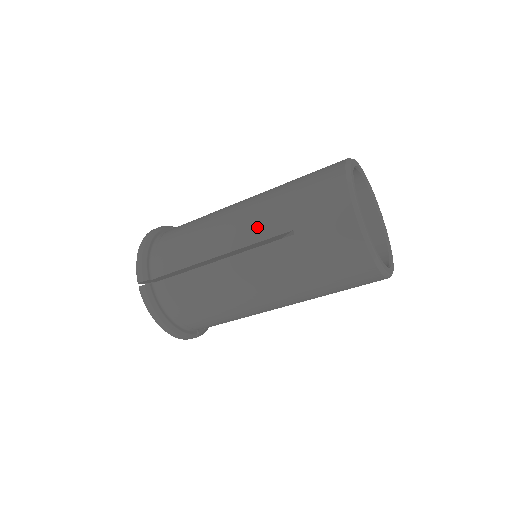
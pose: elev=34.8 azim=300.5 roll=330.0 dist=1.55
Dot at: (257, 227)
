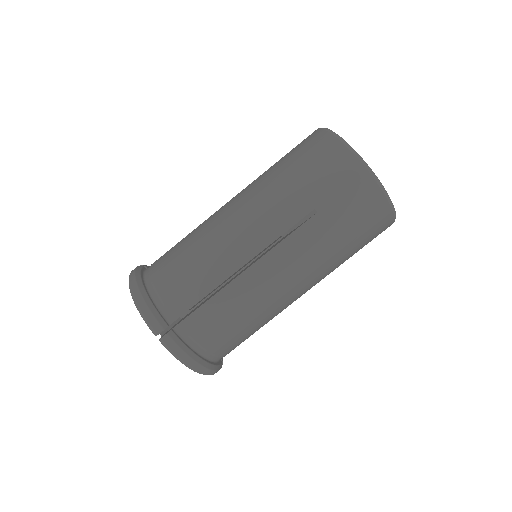
Dot at: (274, 221)
